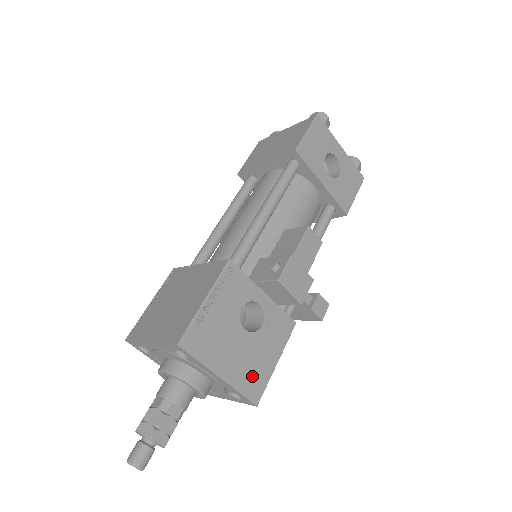
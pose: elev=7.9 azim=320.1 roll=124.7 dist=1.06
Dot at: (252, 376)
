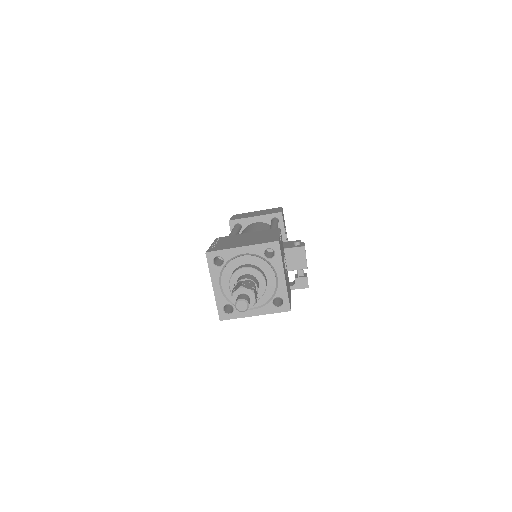
Dot at: (288, 292)
